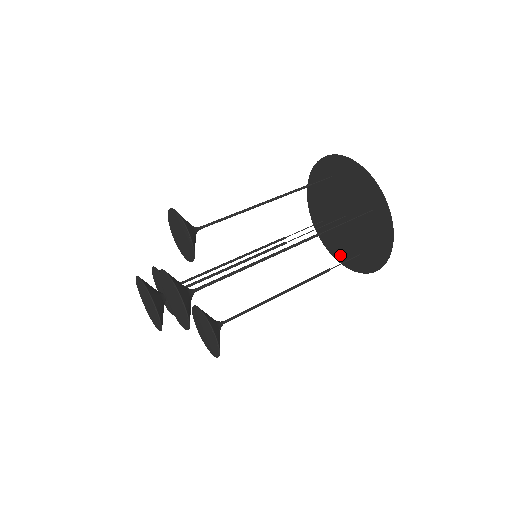
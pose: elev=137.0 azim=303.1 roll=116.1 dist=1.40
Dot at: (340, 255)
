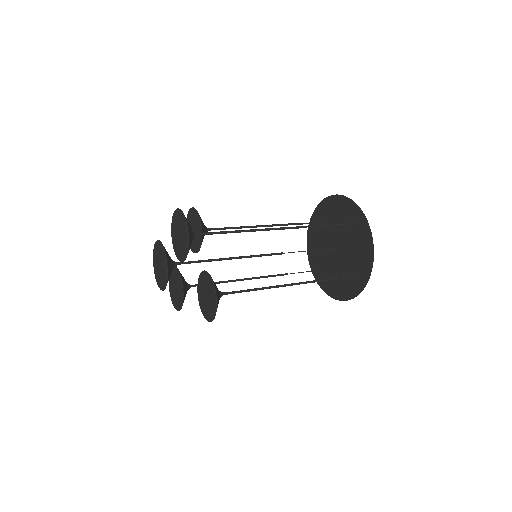
Dot at: (340, 292)
